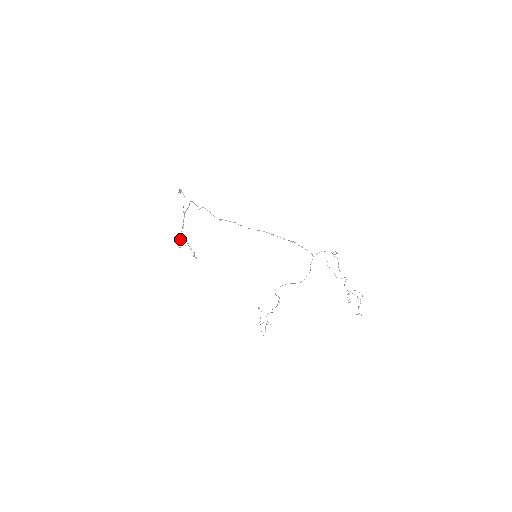
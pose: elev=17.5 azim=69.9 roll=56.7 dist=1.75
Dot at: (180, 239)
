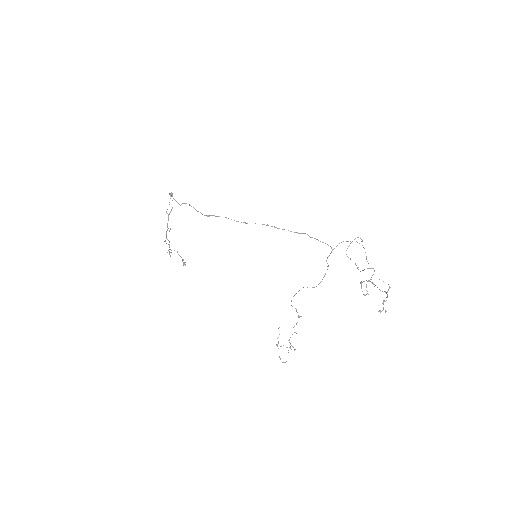
Dot at: occluded
